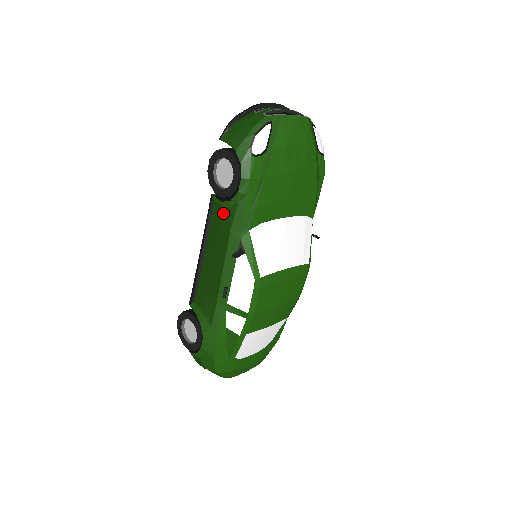
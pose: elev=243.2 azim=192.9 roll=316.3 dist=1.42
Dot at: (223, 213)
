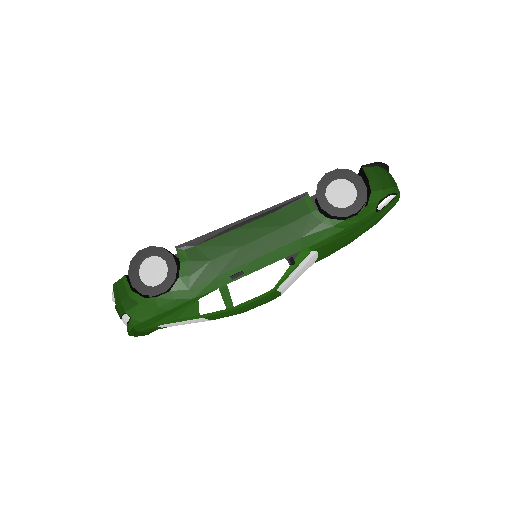
Dot at: (307, 218)
